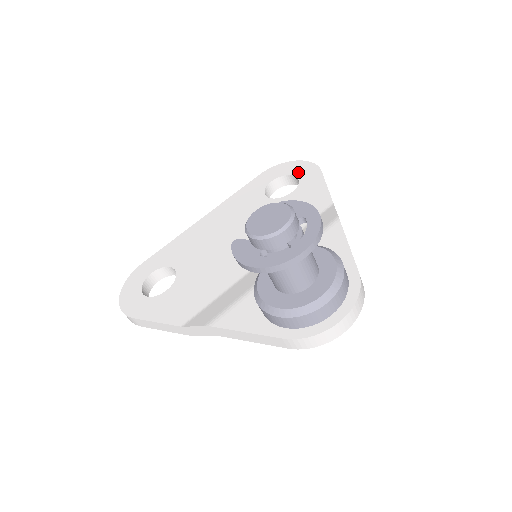
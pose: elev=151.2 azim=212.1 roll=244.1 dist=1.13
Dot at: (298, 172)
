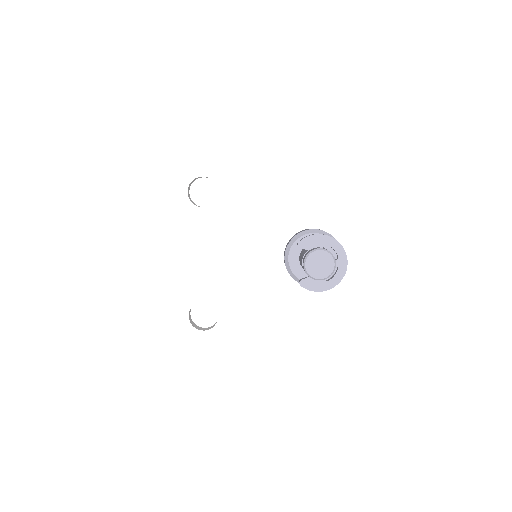
Dot at: (201, 172)
